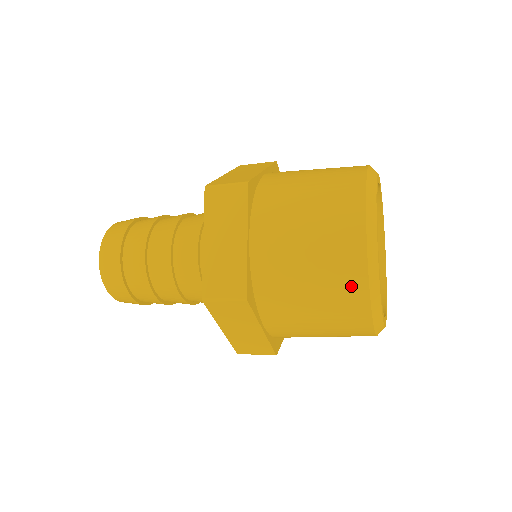
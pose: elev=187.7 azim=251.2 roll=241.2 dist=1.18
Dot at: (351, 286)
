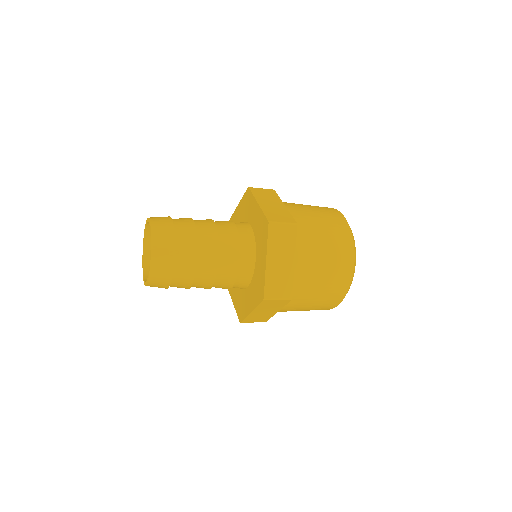
Dot at: (344, 234)
